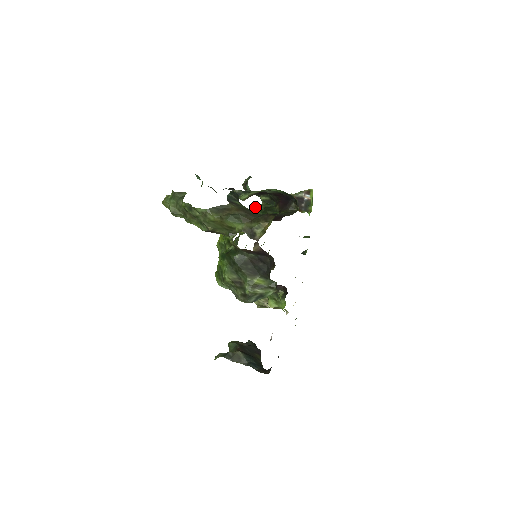
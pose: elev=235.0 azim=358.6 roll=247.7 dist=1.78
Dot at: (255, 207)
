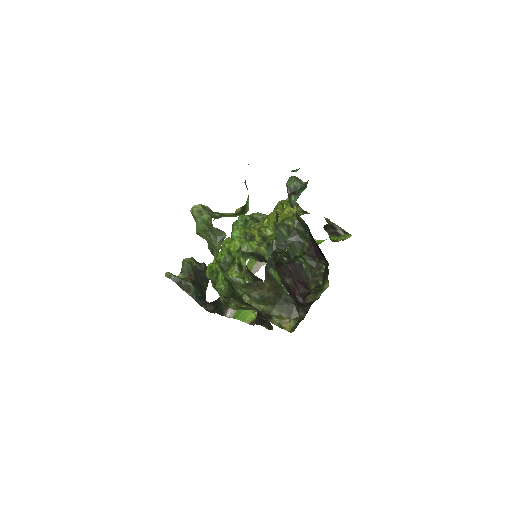
Dot at: (286, 223)
